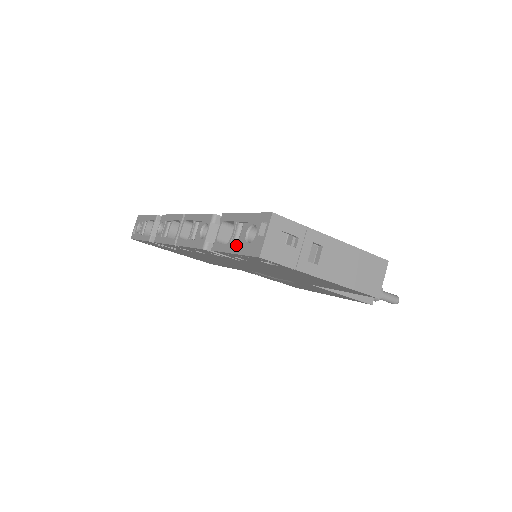
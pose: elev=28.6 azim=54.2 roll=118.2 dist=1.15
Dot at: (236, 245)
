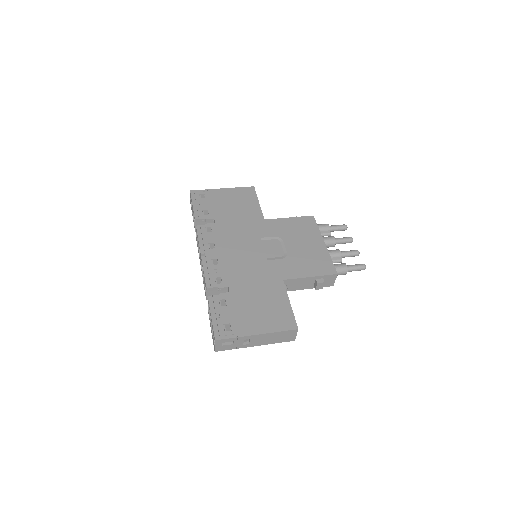
Dot at: (211, 328)
